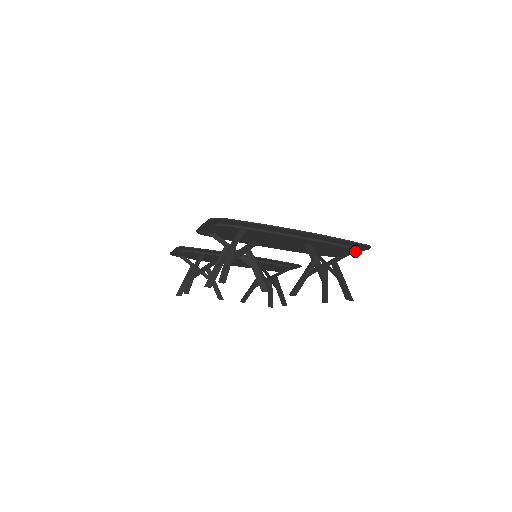
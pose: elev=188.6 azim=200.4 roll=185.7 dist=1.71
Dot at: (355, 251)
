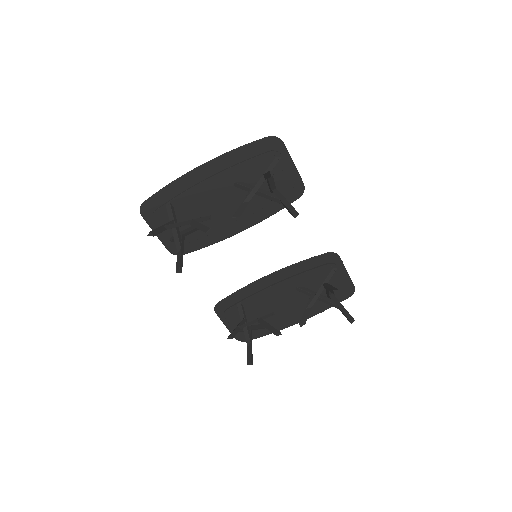
Dot at: (278, 156)
